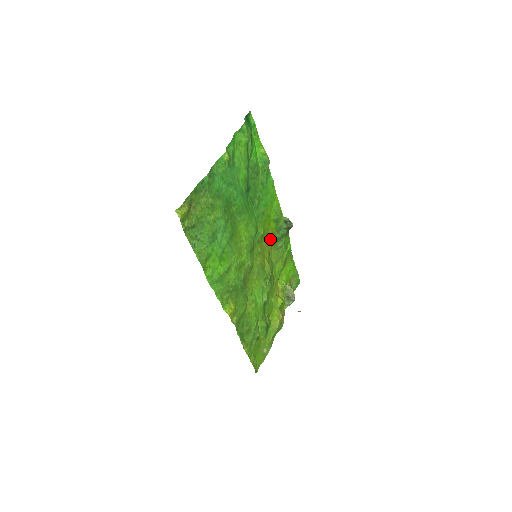
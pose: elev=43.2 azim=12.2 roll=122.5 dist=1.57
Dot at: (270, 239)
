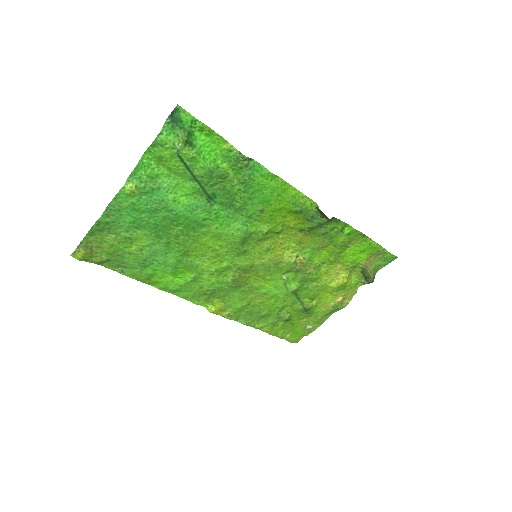
Dot at: (296, 229)
